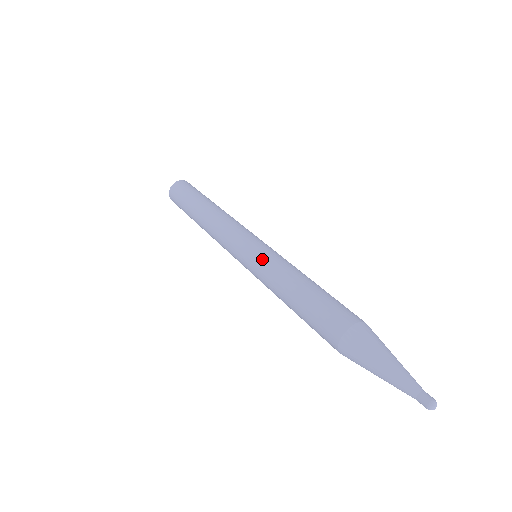
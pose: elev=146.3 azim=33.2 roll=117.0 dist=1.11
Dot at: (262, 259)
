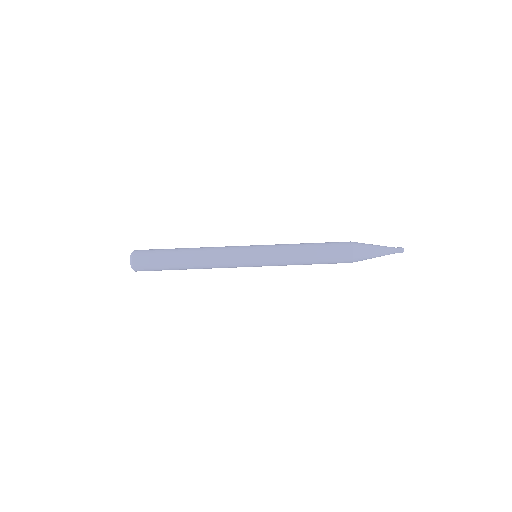
Dot at: (273, 259)
